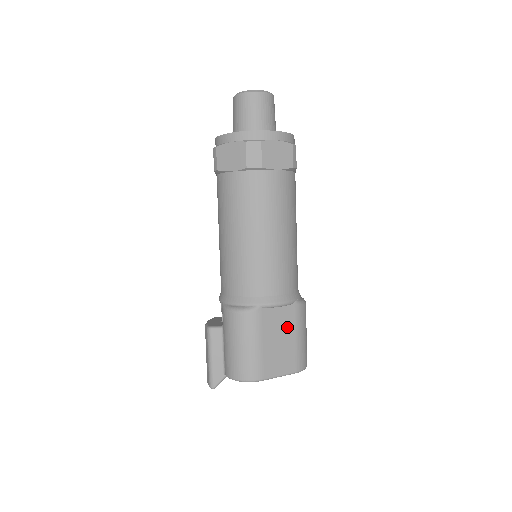
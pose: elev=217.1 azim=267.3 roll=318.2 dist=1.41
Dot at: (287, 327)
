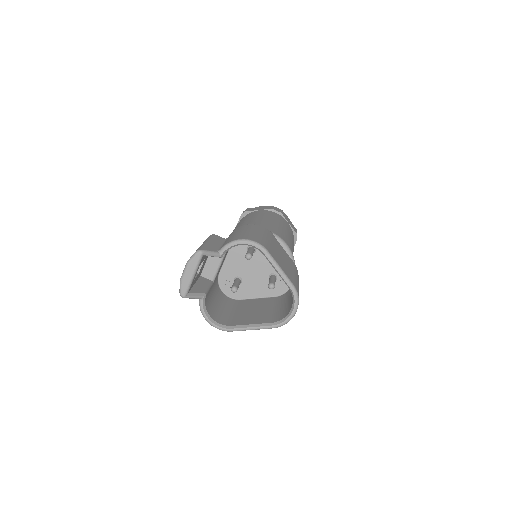
Dot at: (288, 262)
